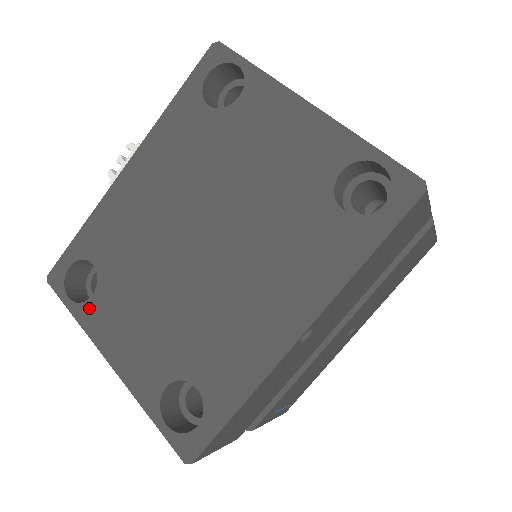
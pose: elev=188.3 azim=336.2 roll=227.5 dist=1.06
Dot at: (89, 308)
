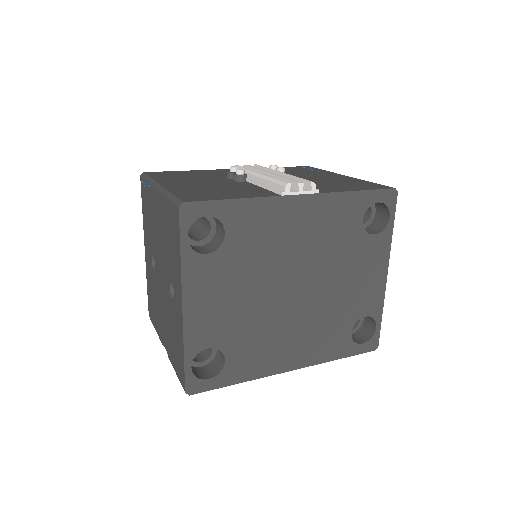
Dot at: (198, 260)
